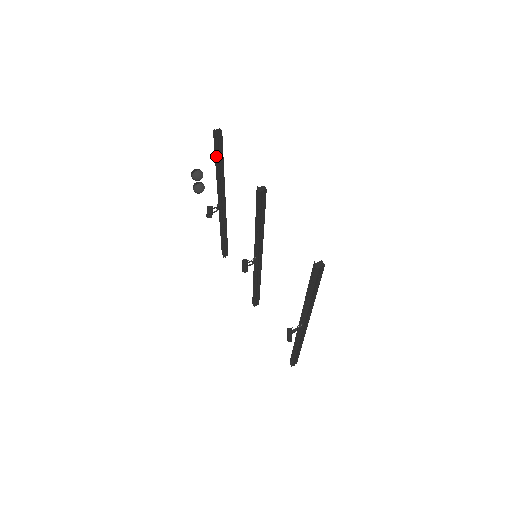
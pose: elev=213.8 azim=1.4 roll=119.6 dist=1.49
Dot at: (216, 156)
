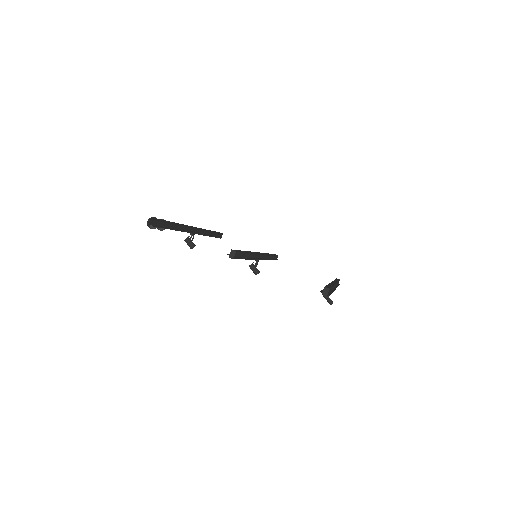
Dot at: occluded
